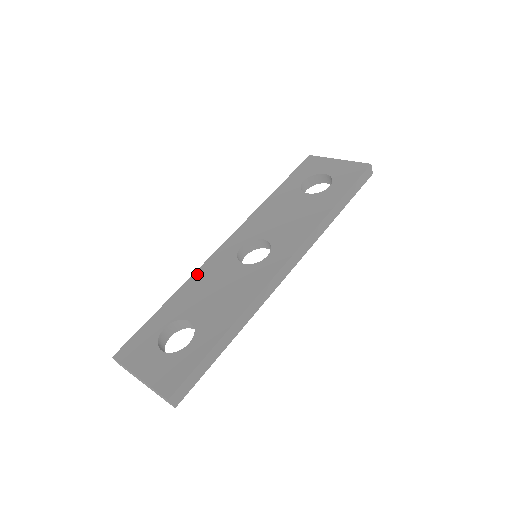
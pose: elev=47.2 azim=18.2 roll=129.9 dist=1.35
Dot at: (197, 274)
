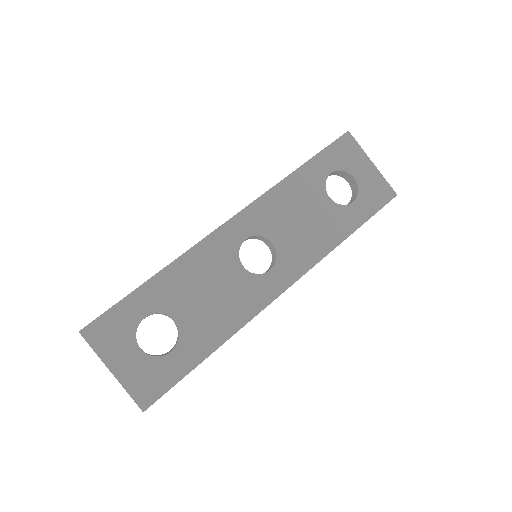
Dot at: (191, 254)
